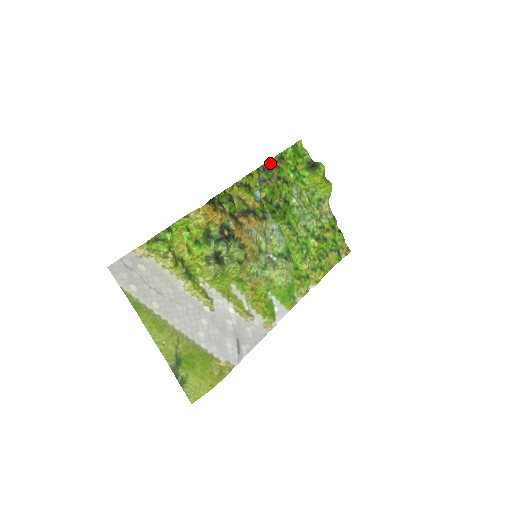
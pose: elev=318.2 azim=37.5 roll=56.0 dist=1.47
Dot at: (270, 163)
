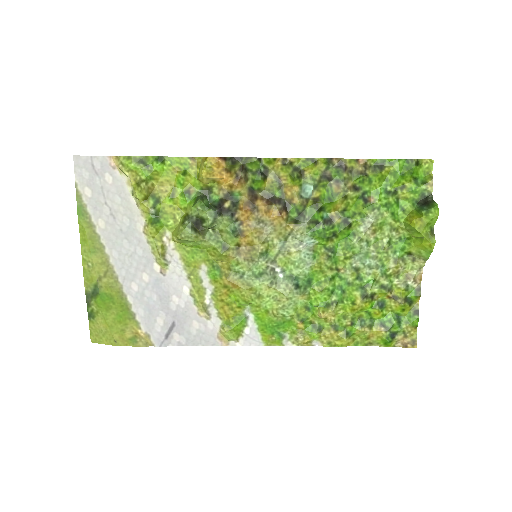
Dot at: (355, 162)
